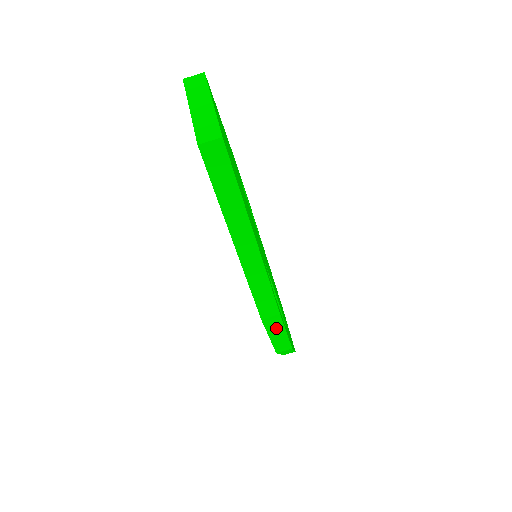
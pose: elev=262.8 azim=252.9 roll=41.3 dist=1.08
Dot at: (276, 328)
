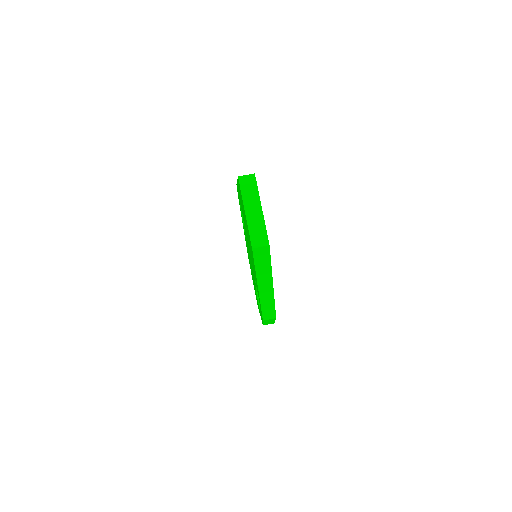
Dot at: occluded
